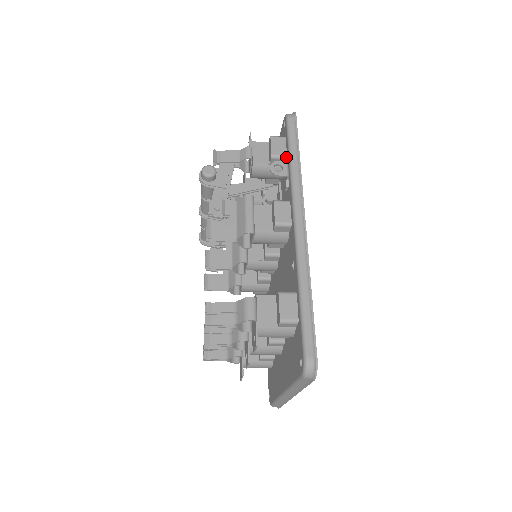
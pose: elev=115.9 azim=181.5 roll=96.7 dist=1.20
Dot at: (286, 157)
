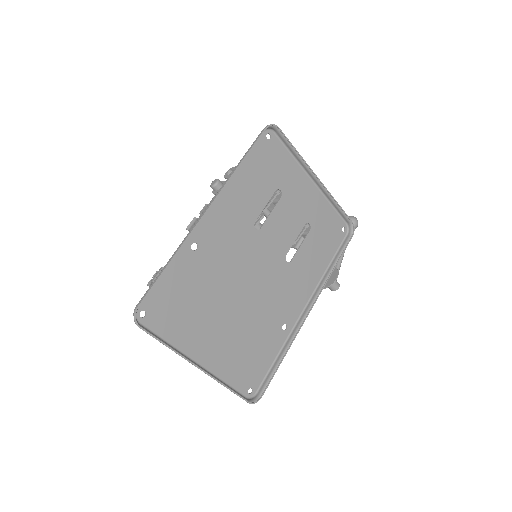
Dot at: (247, 163)
